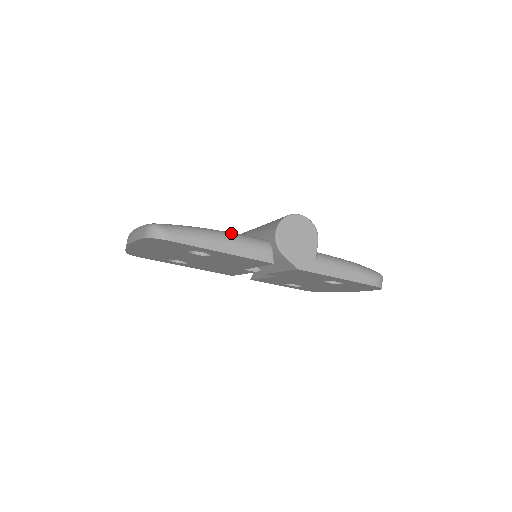
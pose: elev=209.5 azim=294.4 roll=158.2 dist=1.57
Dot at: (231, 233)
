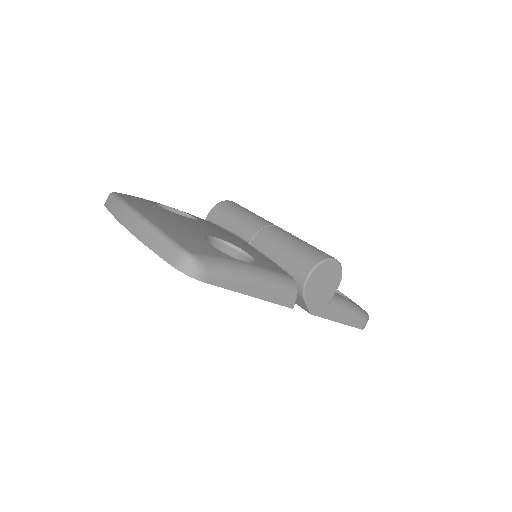
Dot at: (266, 272)
